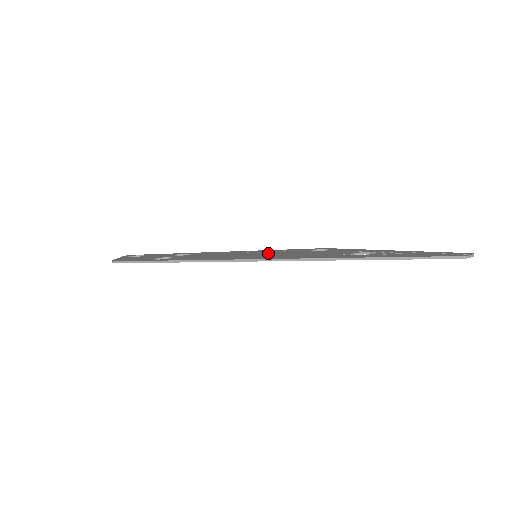
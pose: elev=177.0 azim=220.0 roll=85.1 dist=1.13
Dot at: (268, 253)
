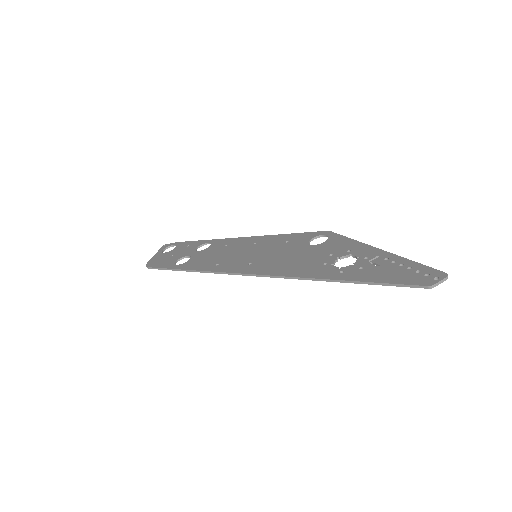
Dot at: (268, 250)
